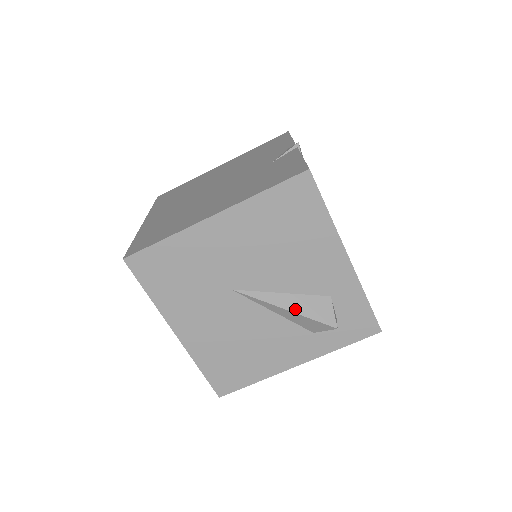
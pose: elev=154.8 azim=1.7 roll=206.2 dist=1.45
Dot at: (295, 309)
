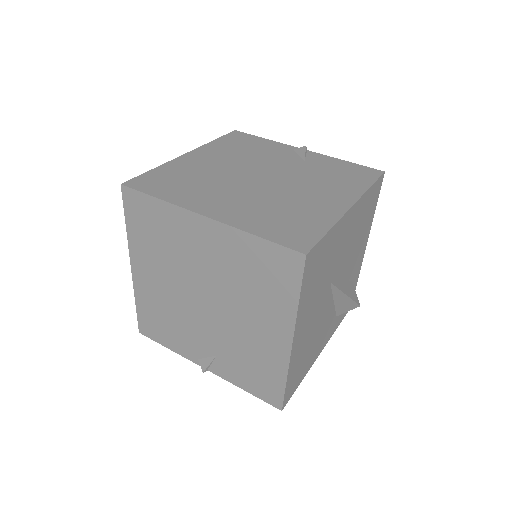
Dot at: (349, 294)
